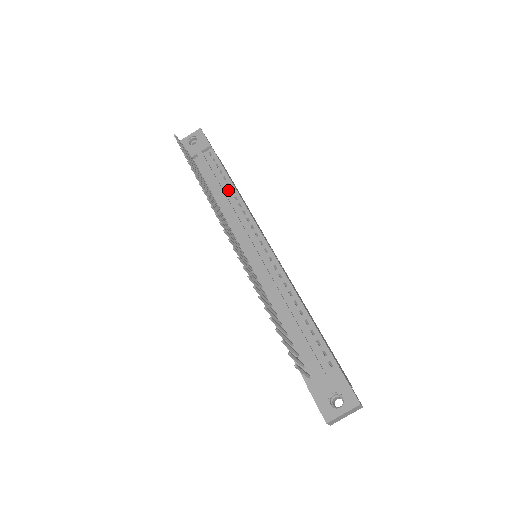
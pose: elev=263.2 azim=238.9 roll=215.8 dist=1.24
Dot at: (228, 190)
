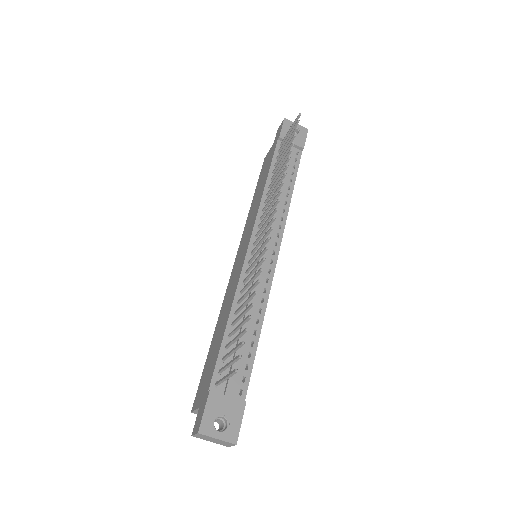
Dot at: (286, 191)
